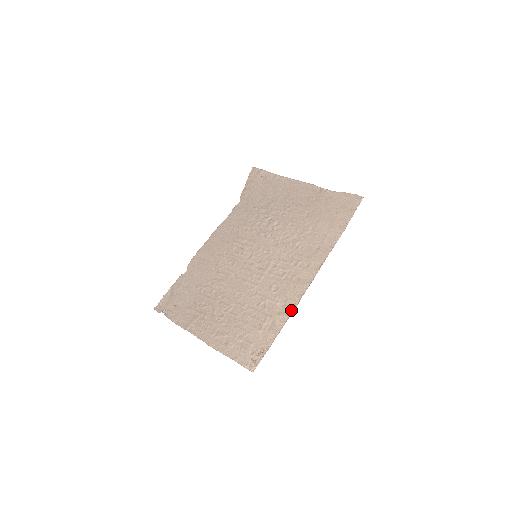
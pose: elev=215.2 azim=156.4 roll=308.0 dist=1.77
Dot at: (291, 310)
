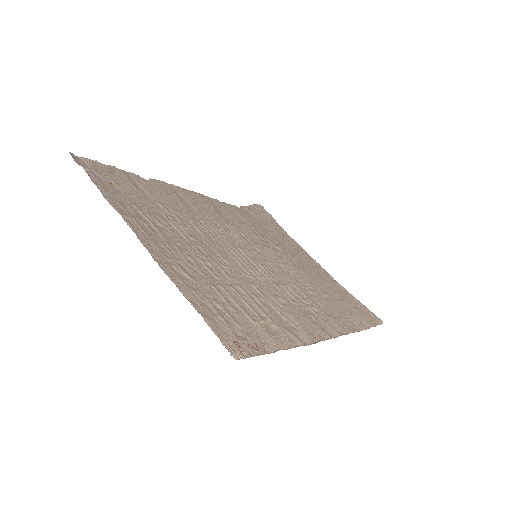
Dot at: (306, 340)
